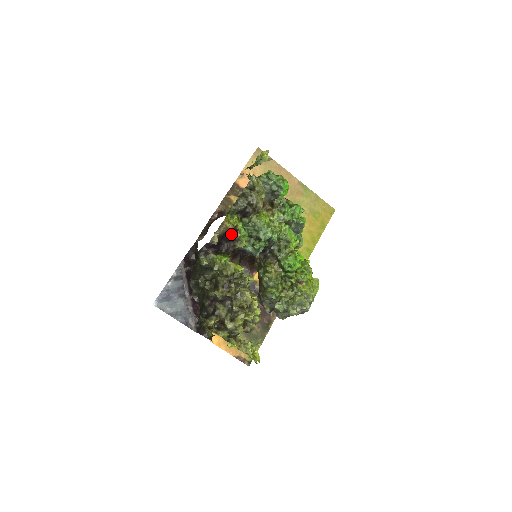
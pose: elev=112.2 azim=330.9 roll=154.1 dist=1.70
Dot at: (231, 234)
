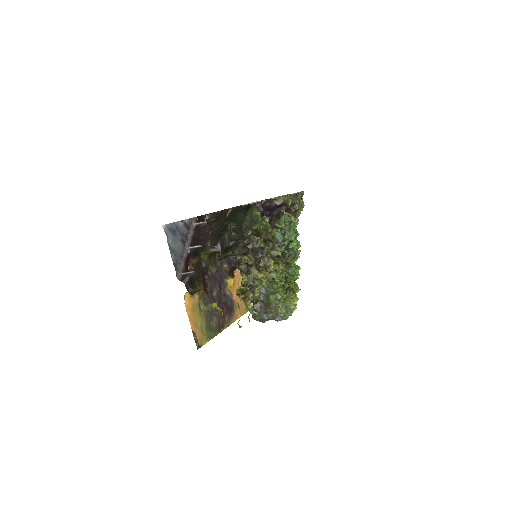
Dot at: (280, 211)
